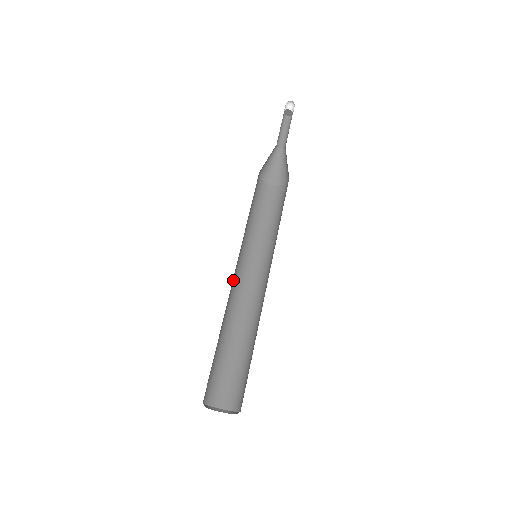
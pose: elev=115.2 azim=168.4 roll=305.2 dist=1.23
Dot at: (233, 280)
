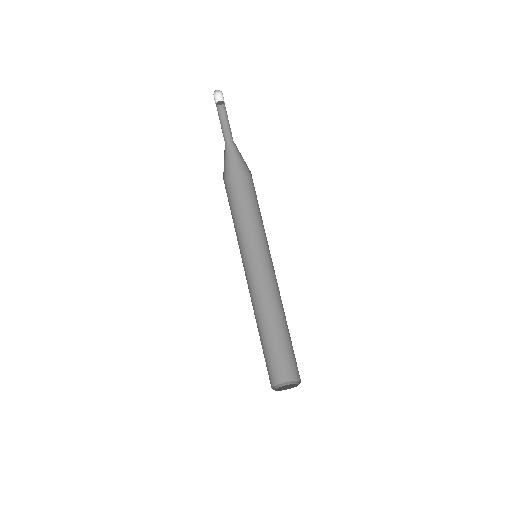
Dot at: (253, 284)
